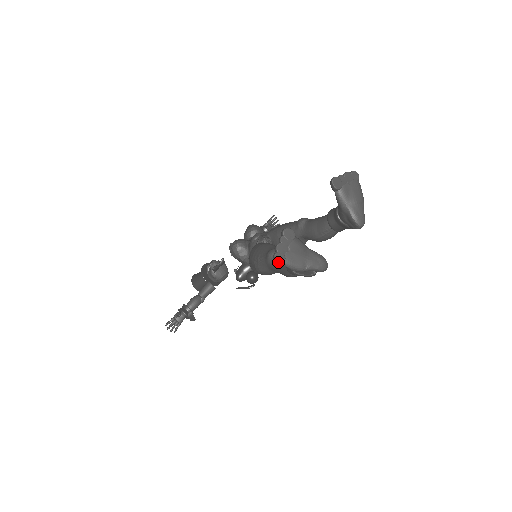
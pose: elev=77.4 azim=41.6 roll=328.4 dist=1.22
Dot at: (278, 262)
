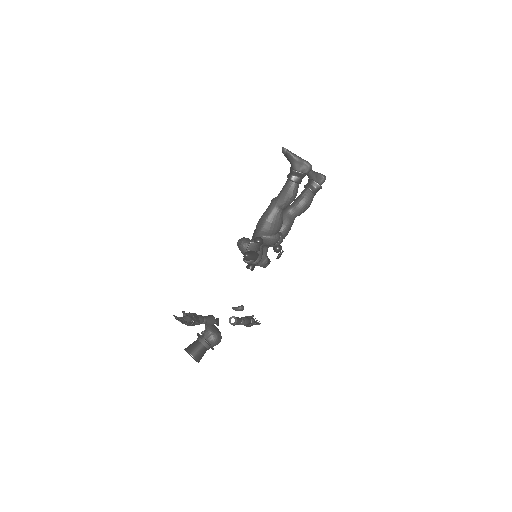
Dot at: (285, 148)
